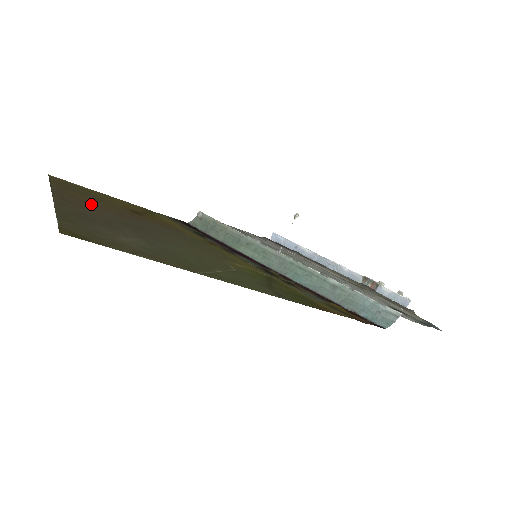
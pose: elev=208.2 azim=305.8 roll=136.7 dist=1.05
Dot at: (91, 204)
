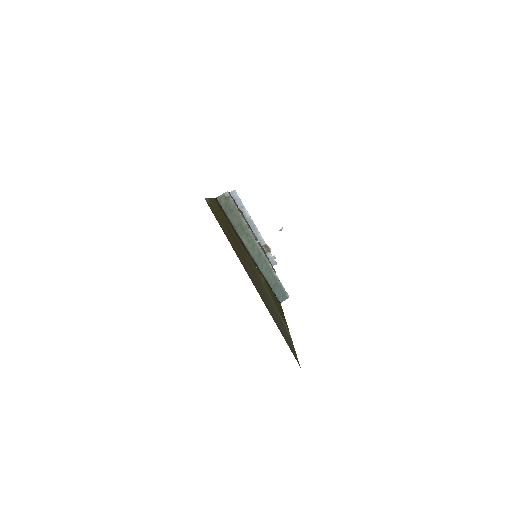
Dot at: (244, 263)
